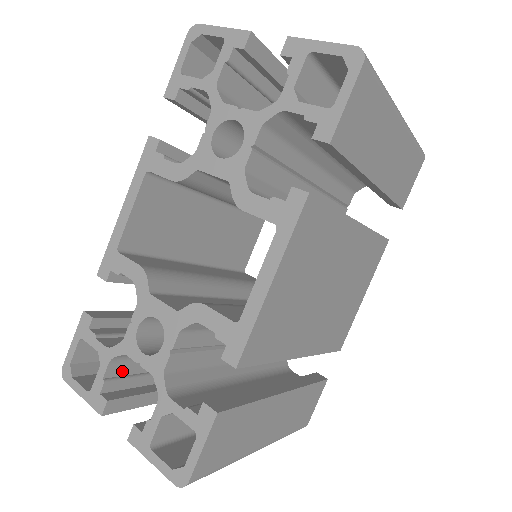
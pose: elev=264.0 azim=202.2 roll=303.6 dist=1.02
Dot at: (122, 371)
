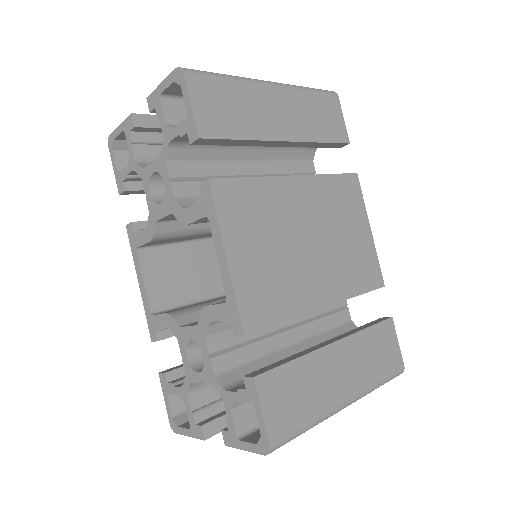
Dot at: (205, 400)
